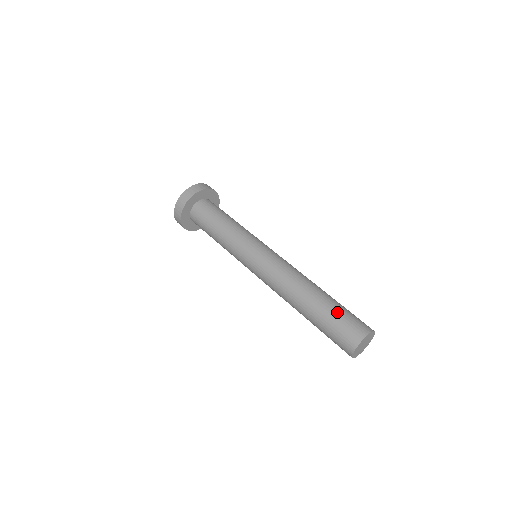
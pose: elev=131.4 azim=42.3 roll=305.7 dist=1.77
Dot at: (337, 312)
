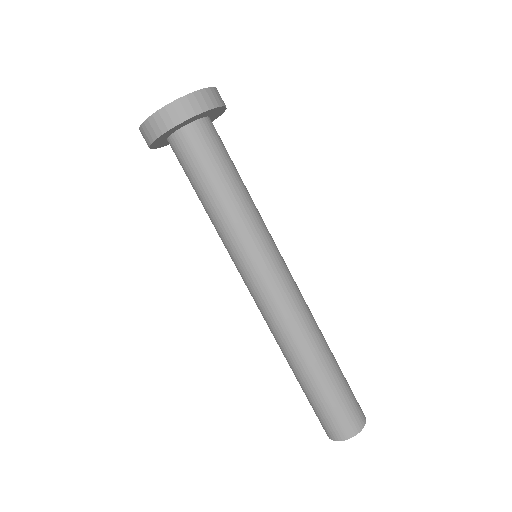
Dot at: (338, 394)
